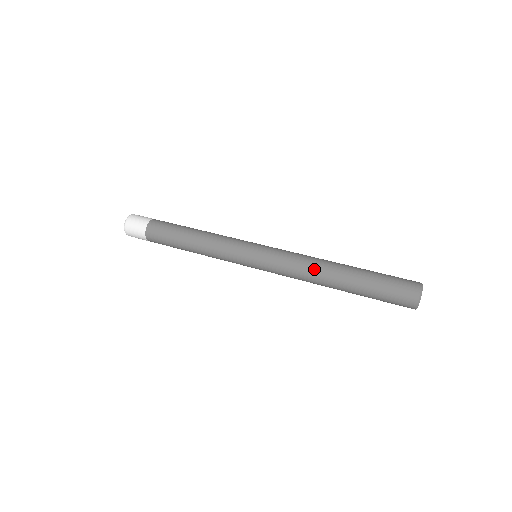
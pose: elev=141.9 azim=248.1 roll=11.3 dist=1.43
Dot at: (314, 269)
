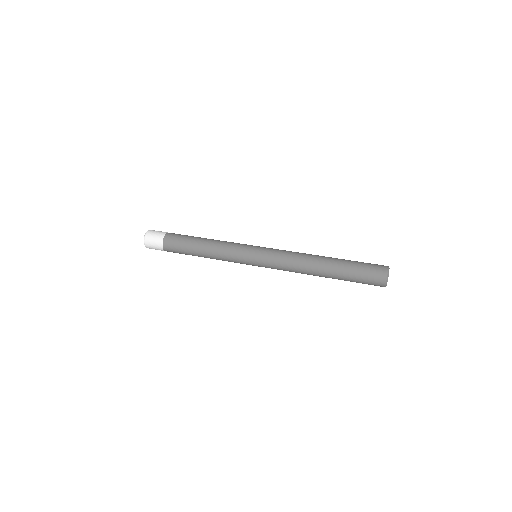
Dot at: (305, 258)
